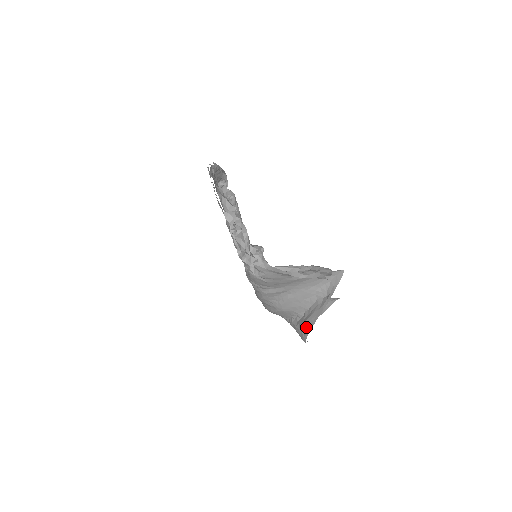
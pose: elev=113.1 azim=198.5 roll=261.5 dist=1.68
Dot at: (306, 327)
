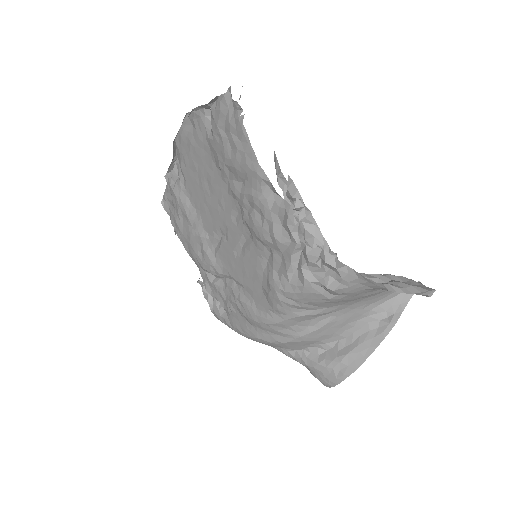
Dot at: (347, 364)
